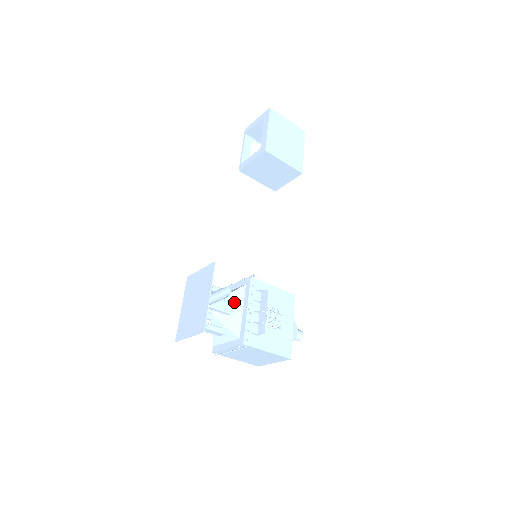
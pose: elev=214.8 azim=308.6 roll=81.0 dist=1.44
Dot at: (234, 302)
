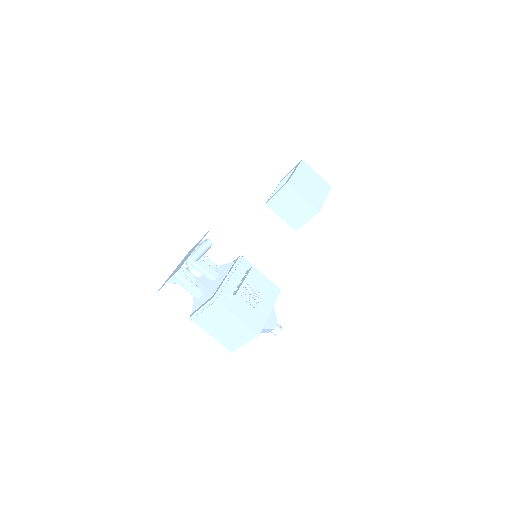
Dot at: (219, 272)
